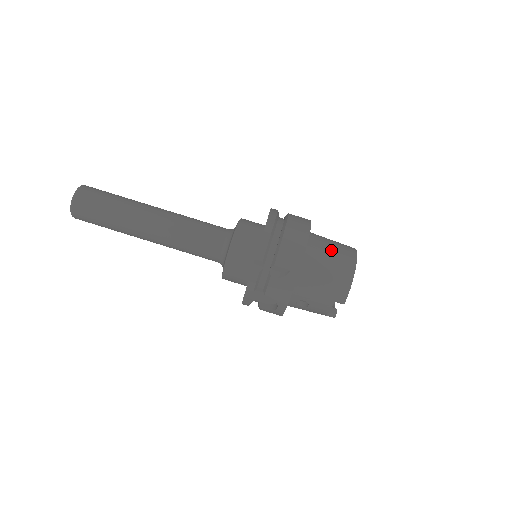
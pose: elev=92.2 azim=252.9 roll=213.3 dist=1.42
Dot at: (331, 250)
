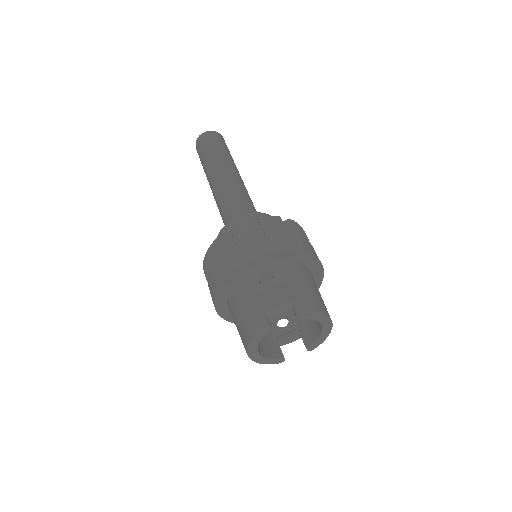
Dot at: occluded
